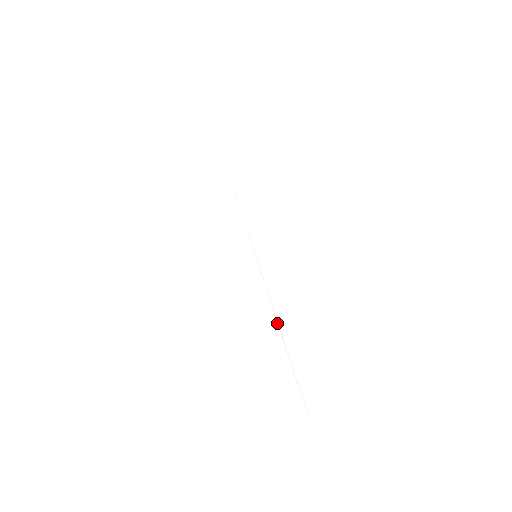
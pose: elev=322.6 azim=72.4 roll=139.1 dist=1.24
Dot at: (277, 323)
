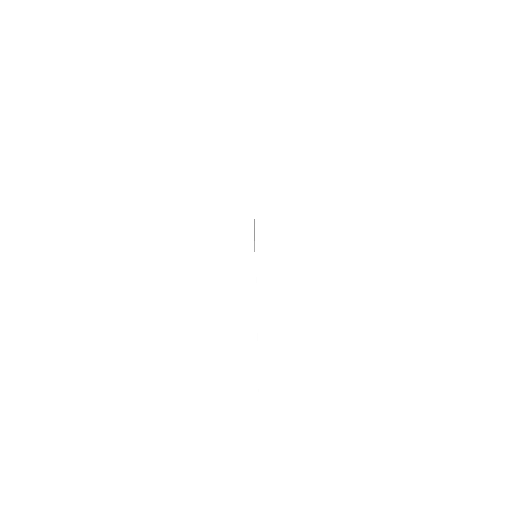
Dot at: (256, 316)
